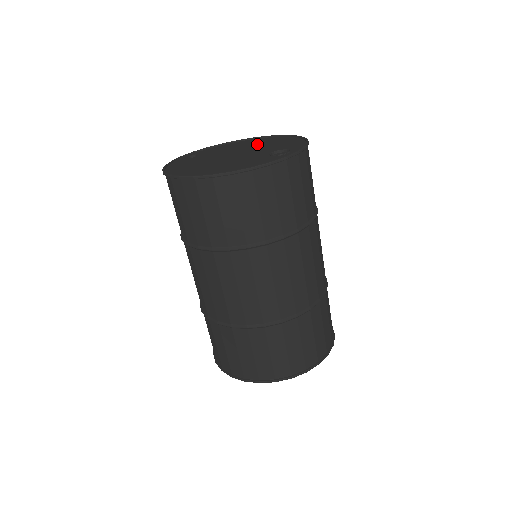
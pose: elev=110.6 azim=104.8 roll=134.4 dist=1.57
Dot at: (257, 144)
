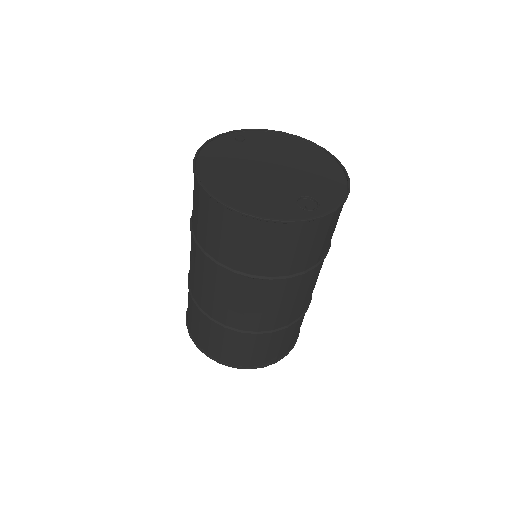
Dot at: (306, 161)
